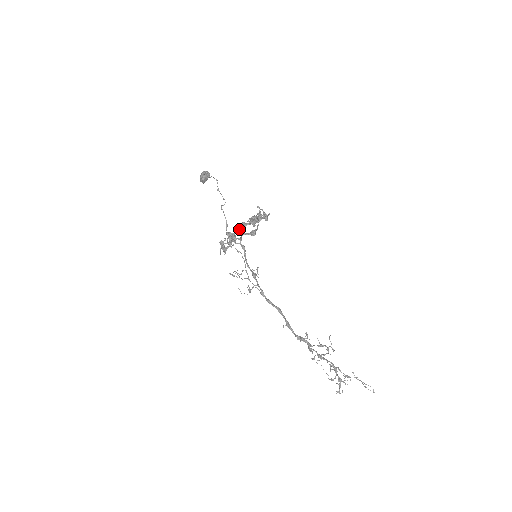
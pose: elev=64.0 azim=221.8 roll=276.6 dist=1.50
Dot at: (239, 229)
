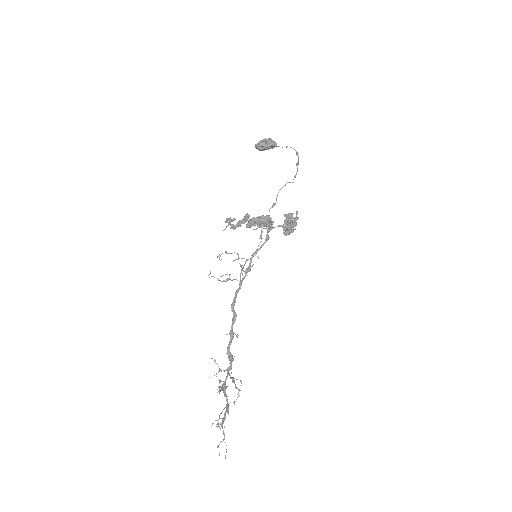
Dot at: (259, 219)
